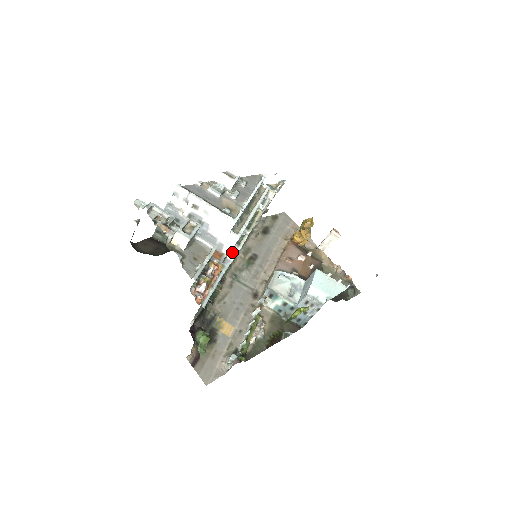
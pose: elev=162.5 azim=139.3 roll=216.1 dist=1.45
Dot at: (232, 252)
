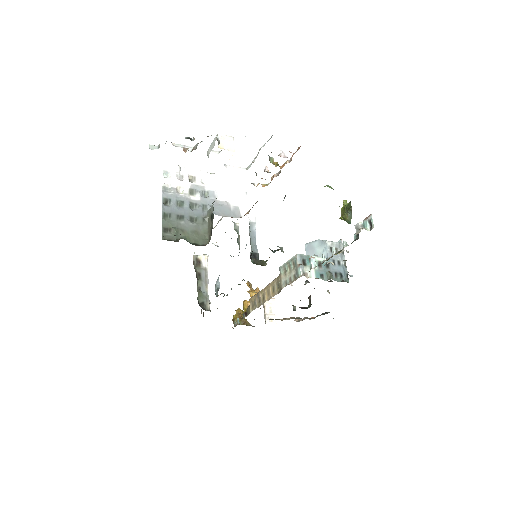
Dot at: (250, 212)
